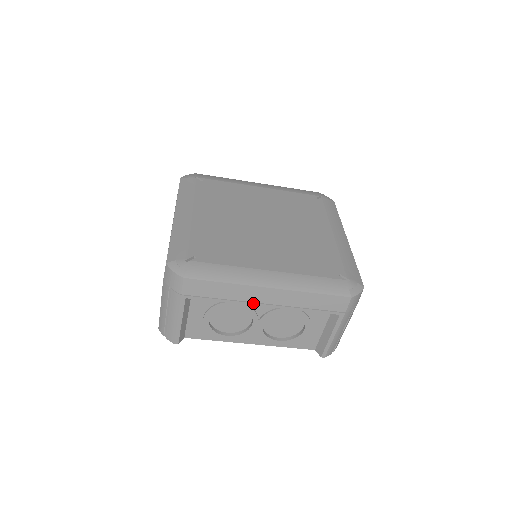
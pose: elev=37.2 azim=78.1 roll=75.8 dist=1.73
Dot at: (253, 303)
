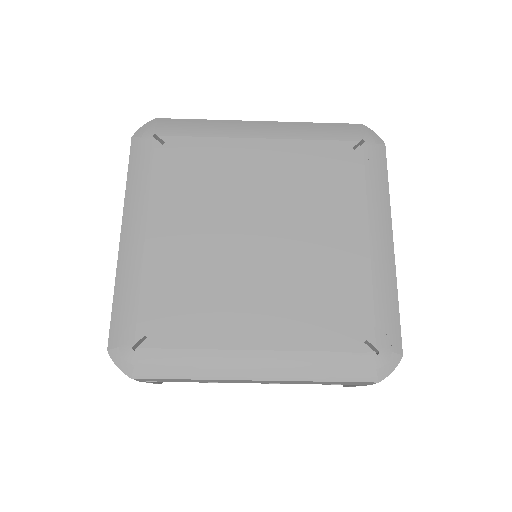
Dot at: occluded
